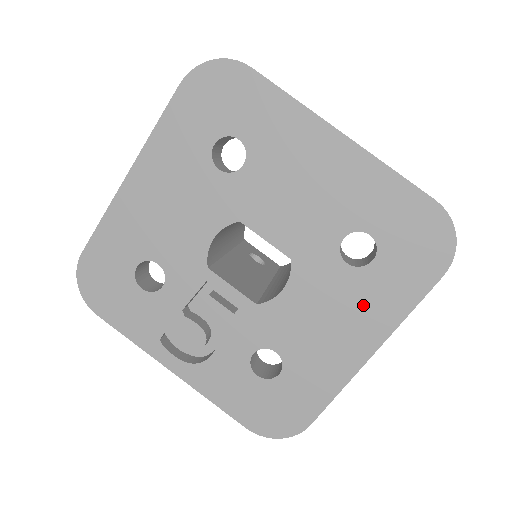
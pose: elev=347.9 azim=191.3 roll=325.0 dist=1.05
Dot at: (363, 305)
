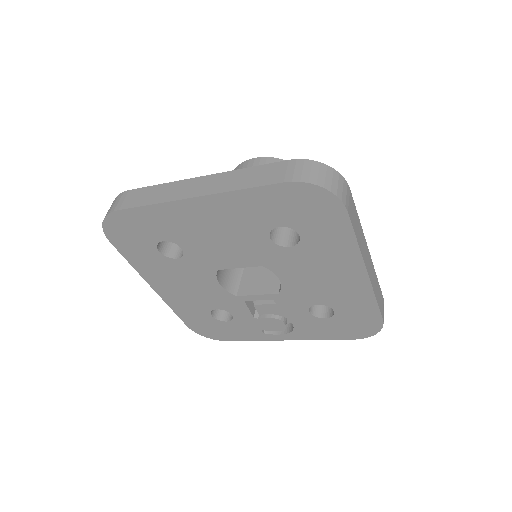
Dot at: (327, 257)
